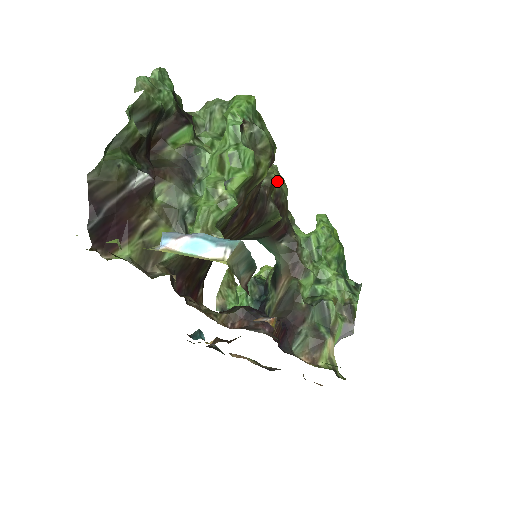
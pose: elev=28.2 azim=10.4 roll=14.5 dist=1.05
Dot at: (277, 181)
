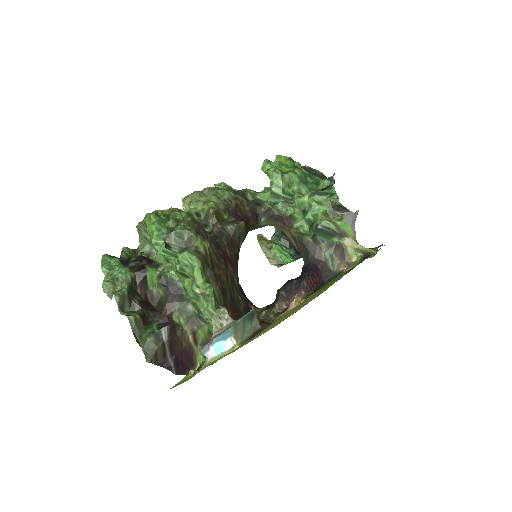
Dot at: (217, 201)
